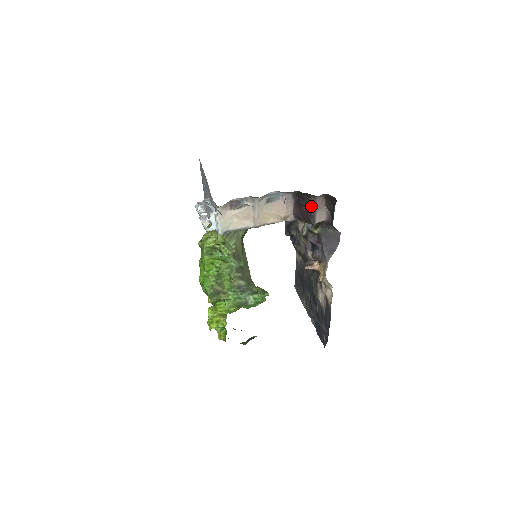
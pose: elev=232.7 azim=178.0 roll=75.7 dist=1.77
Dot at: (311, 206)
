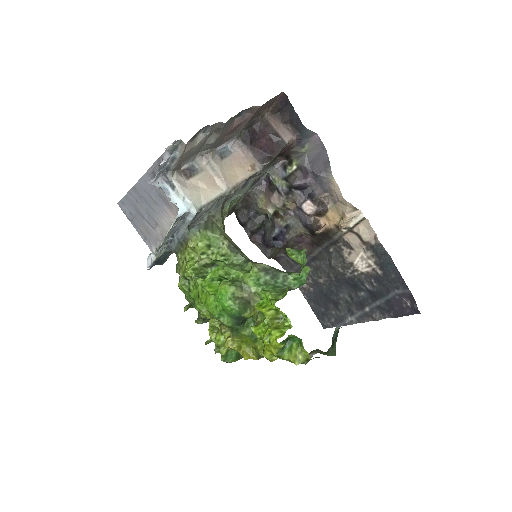
Dot at: (268, 129)
